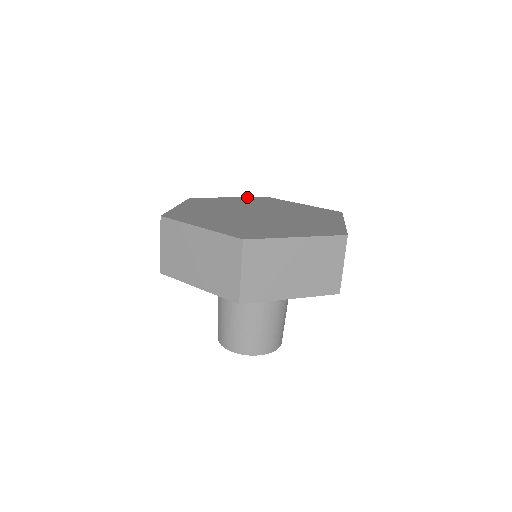
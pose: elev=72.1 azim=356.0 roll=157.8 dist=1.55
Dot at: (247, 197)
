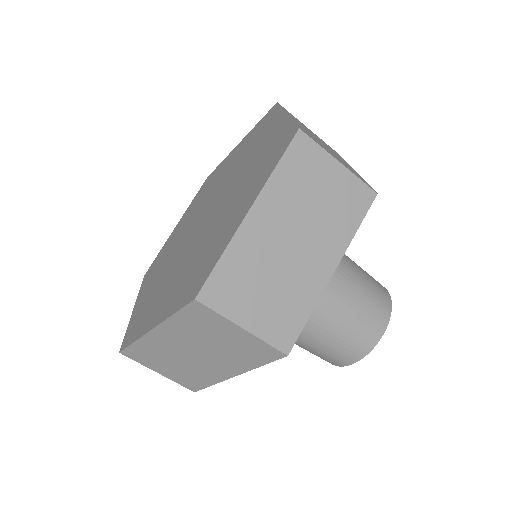
Dot at: (189, 205)
